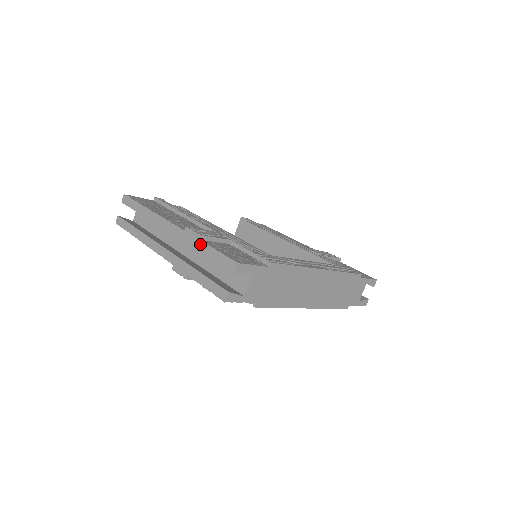
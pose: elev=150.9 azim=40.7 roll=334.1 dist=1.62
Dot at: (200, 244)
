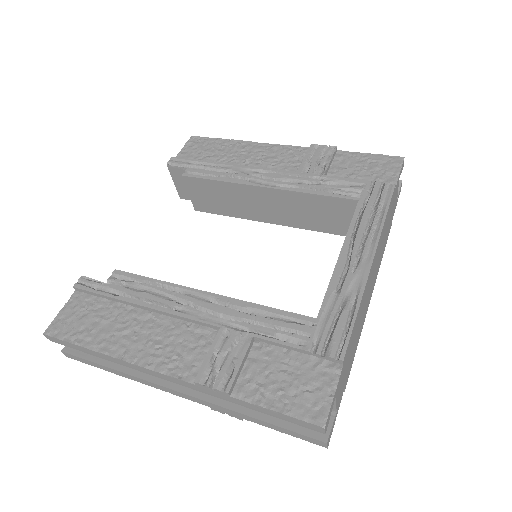
Dot at: (238, 401)
